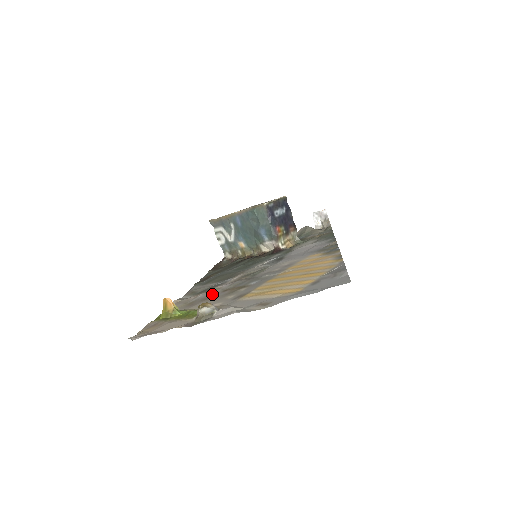
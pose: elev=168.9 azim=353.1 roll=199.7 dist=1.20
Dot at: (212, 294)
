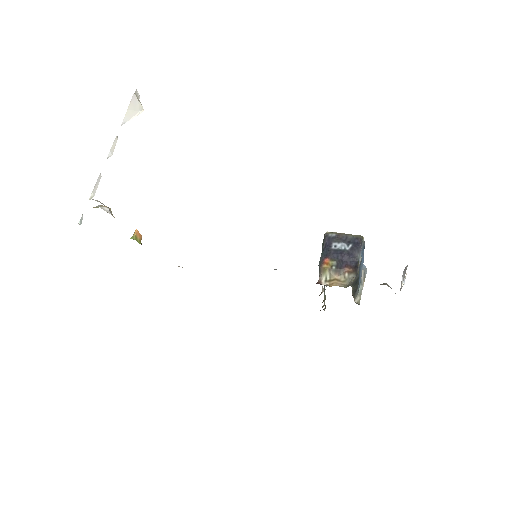
Dot at: occluded
